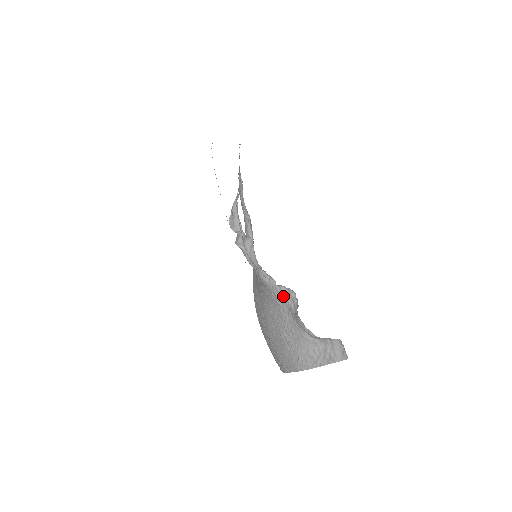
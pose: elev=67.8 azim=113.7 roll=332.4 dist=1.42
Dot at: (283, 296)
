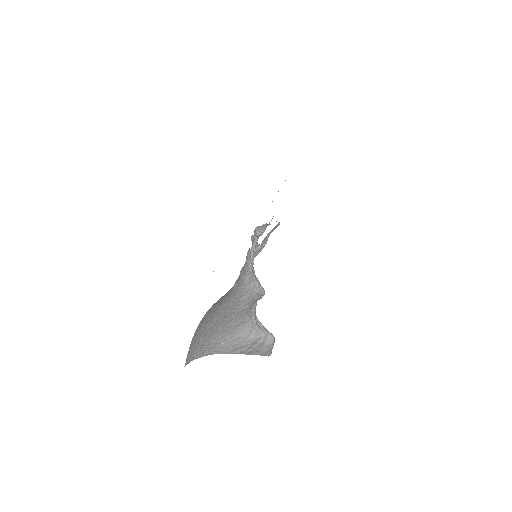
Dot at: (252, 291)
